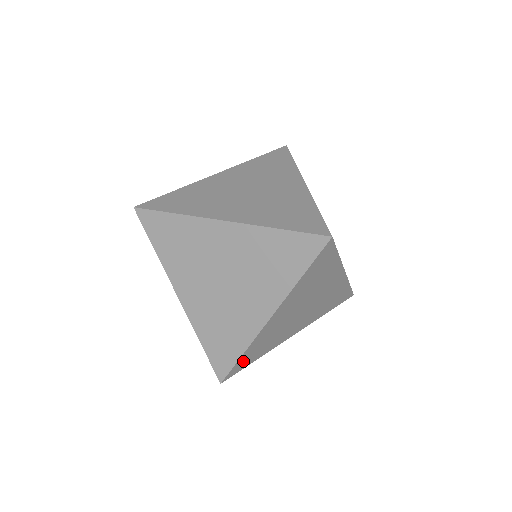
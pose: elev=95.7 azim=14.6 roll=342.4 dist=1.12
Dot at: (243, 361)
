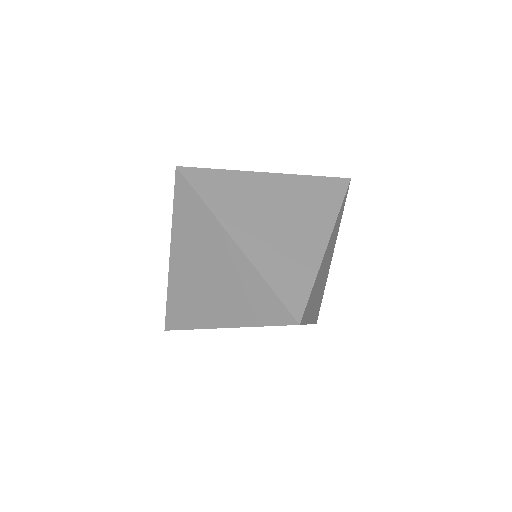
Dot at: (308, 303)
